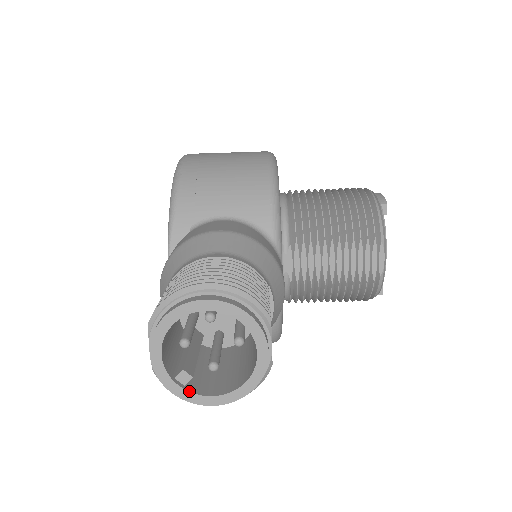
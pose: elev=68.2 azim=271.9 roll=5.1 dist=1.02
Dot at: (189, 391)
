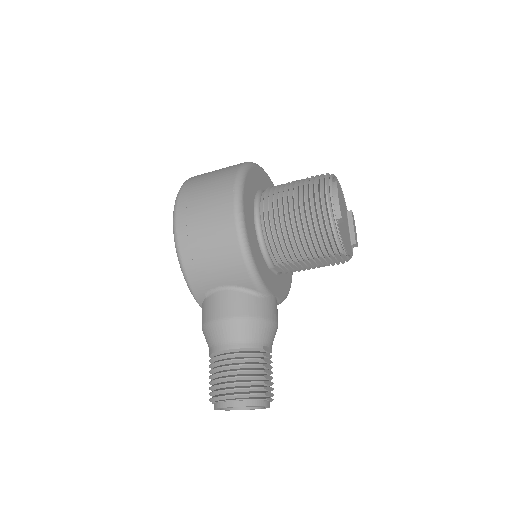
Dot at: occluded
